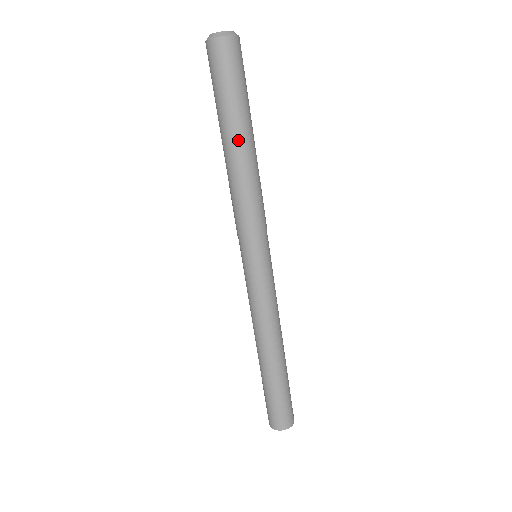
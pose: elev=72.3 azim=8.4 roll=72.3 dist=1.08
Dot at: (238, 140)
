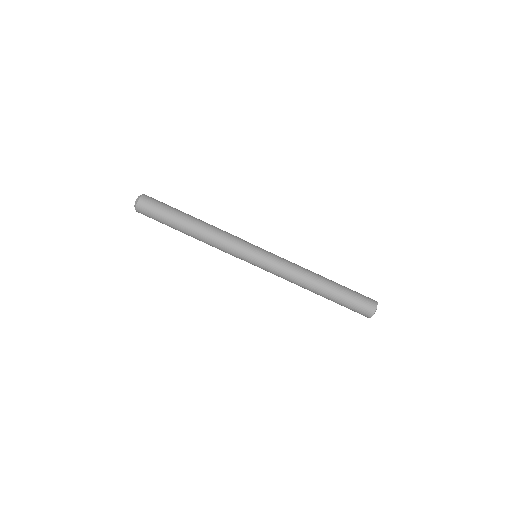
Dot at: (190, 220)
